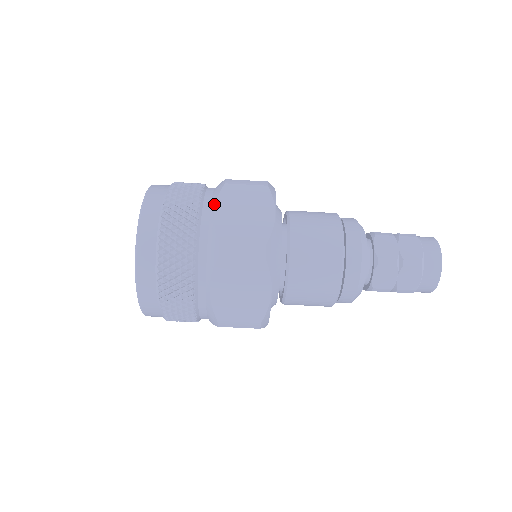
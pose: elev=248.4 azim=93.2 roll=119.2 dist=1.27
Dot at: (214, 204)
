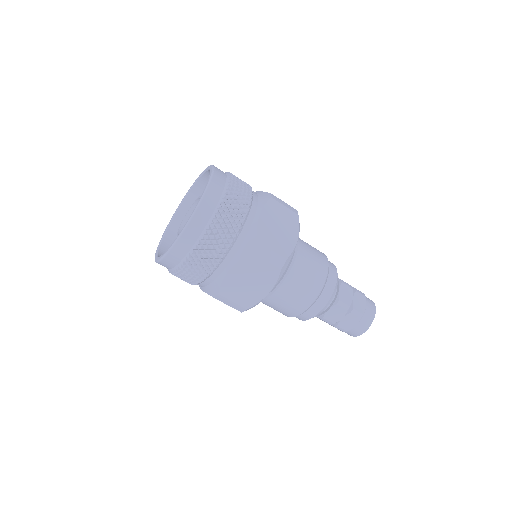
Dot at: (233, 265)
